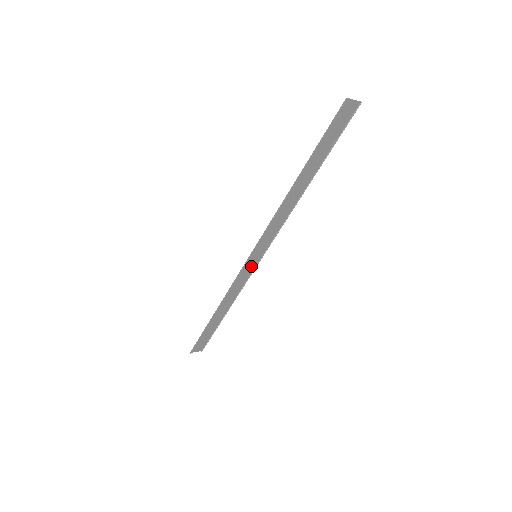
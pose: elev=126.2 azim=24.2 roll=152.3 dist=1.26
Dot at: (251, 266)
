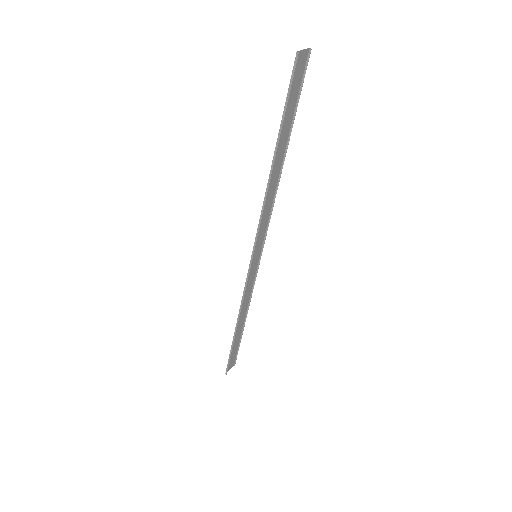
Dot at: (254, 267)
